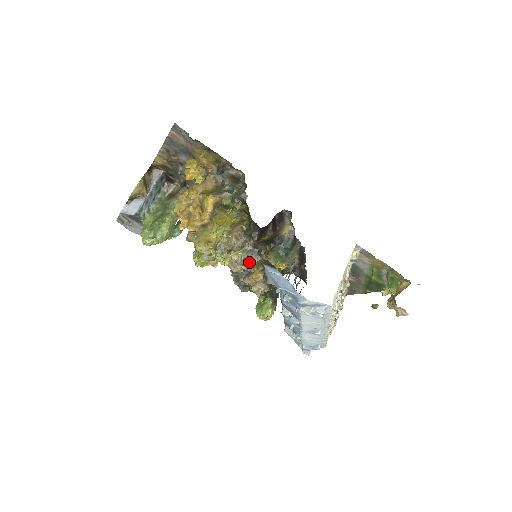
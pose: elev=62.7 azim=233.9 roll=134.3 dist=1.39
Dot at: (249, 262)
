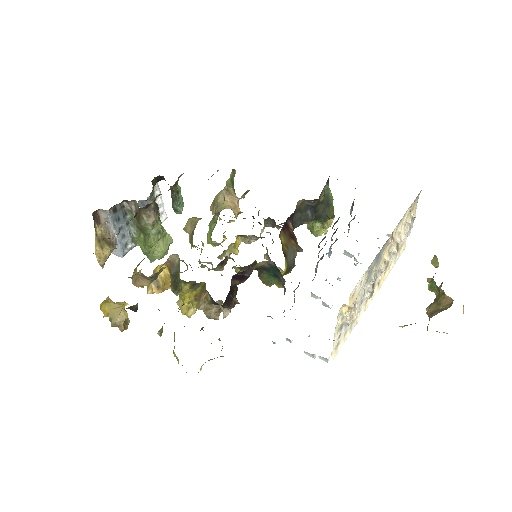
Dot at: occluded
